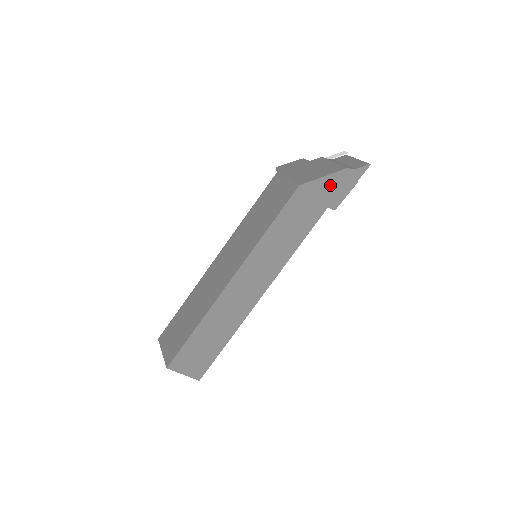
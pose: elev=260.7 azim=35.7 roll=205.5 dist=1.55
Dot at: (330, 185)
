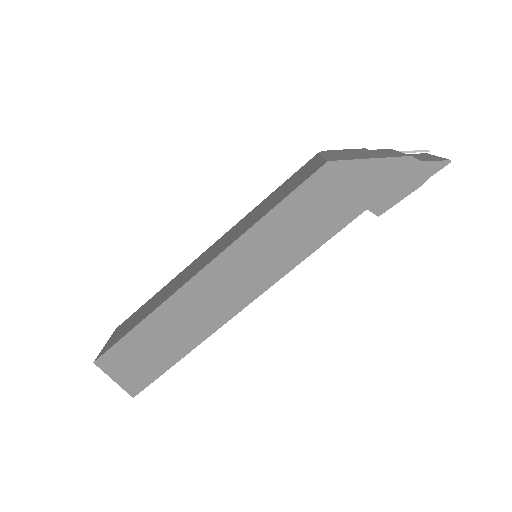
Dot at: (377, 175)
